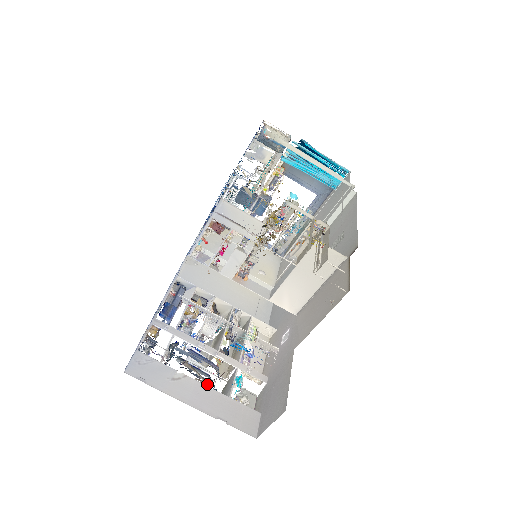
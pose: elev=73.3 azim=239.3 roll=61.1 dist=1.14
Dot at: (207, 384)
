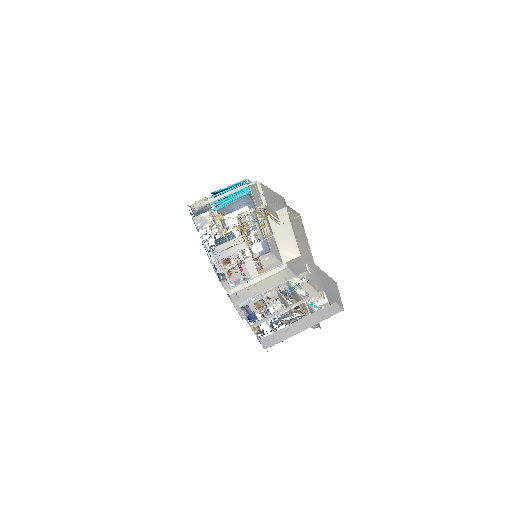
Dot at: occluded
